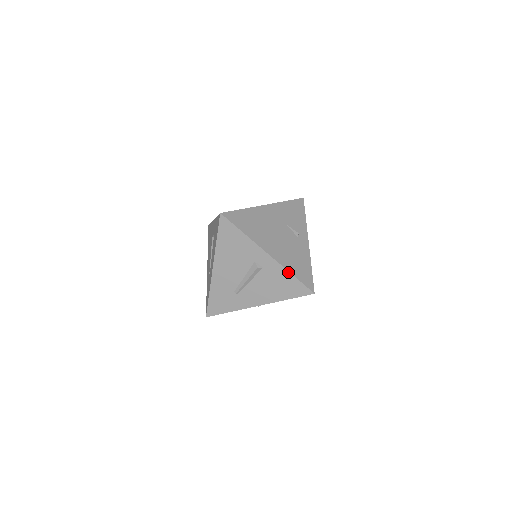
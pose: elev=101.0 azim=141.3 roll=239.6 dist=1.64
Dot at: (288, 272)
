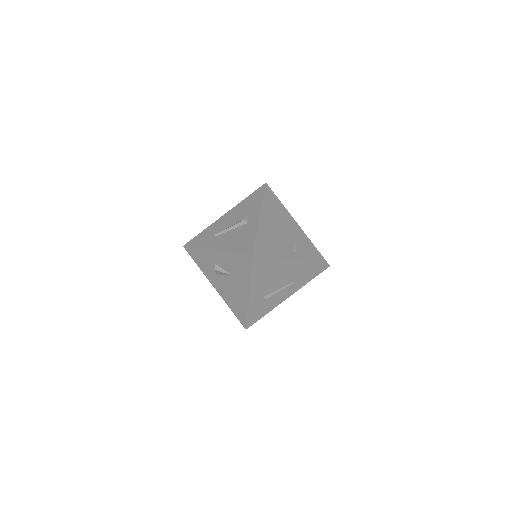
Dot at: (256, 232)
